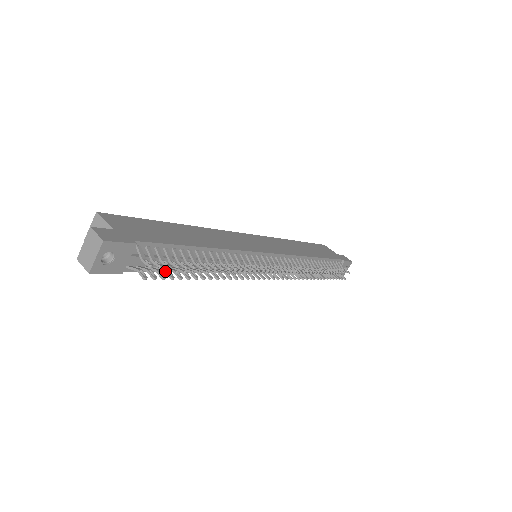
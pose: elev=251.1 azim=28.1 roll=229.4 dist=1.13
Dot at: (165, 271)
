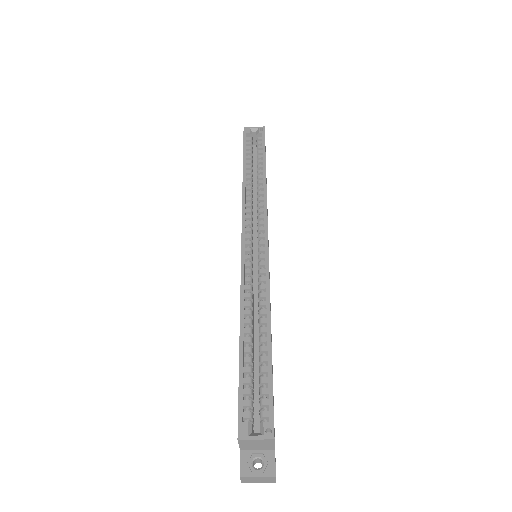
Dot at: occluded
